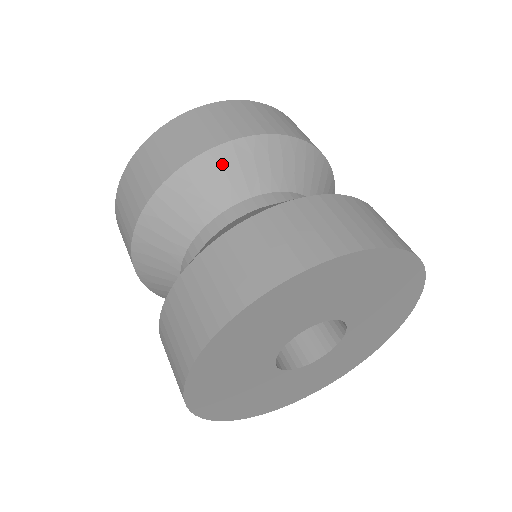
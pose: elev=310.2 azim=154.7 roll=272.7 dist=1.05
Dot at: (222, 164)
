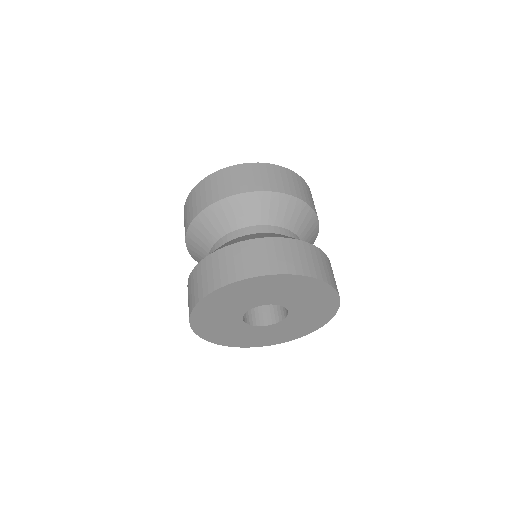
Dot at: (301, 211)
